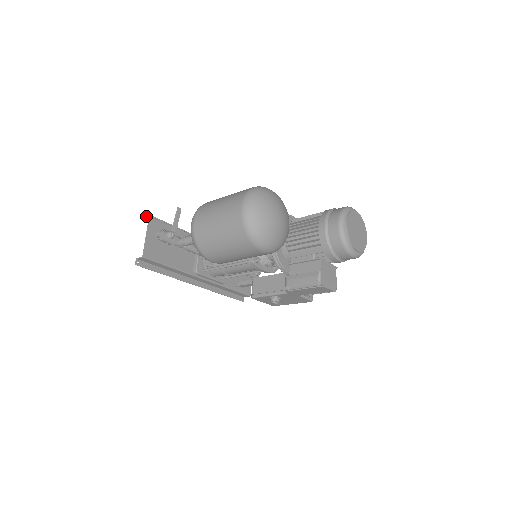
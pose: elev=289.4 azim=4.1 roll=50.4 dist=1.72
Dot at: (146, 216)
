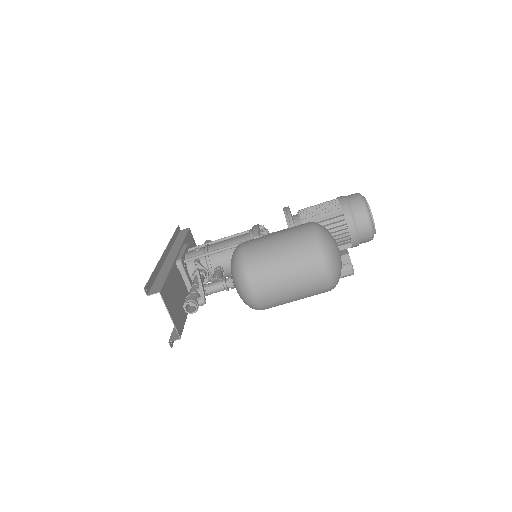
Dot at: occluded
